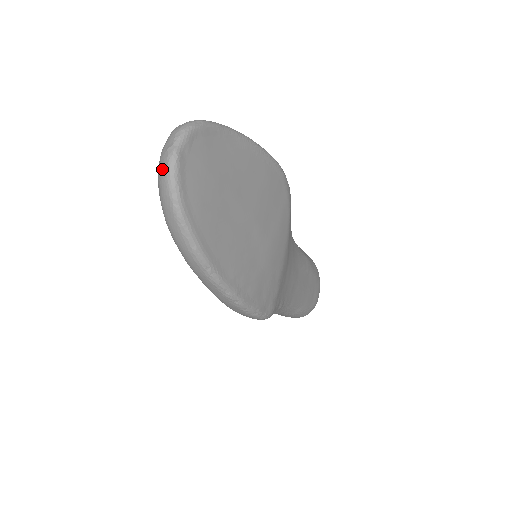
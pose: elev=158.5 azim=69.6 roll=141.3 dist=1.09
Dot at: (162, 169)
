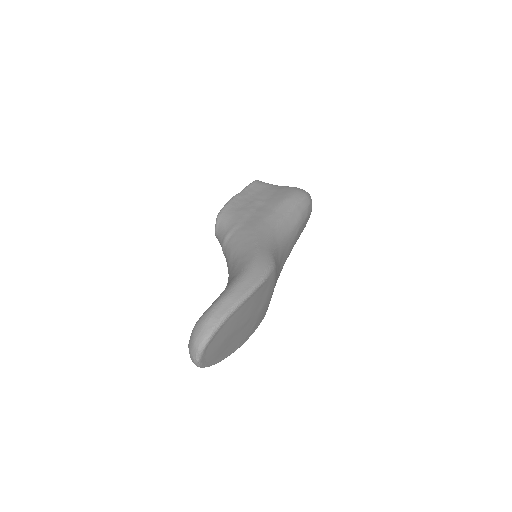
Dot at: (192, 361)
